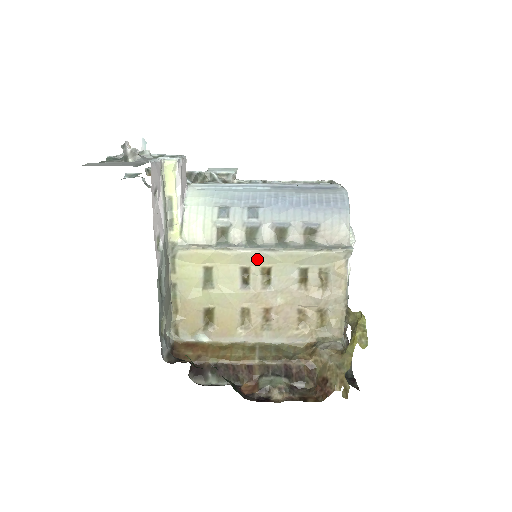
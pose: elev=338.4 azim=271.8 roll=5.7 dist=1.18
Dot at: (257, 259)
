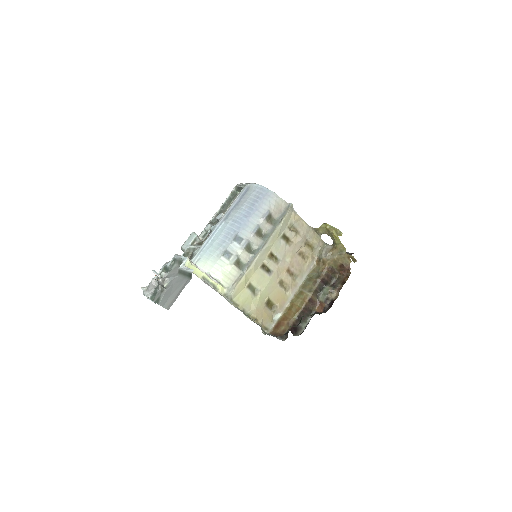
Dot at: (263, 255)
